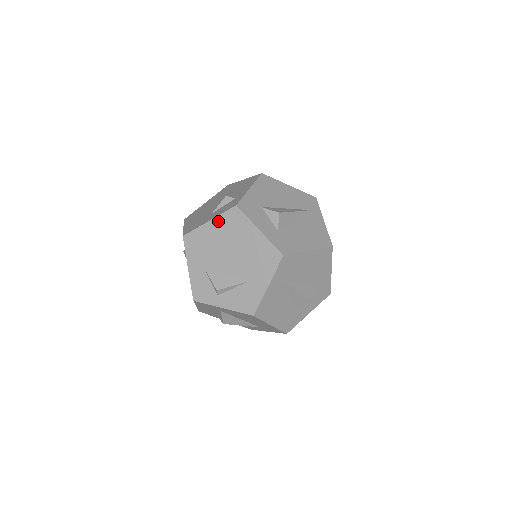
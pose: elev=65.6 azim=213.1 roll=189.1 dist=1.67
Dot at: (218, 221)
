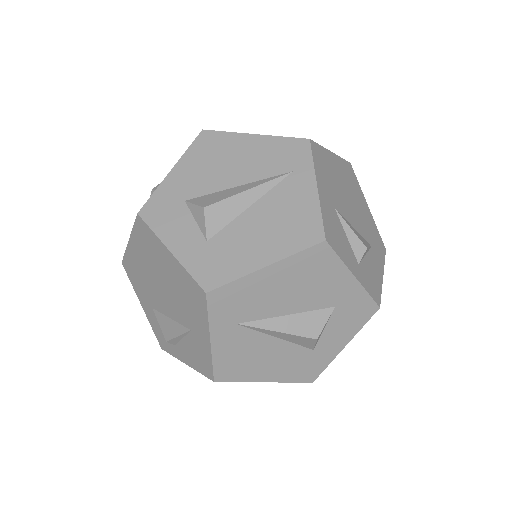
Dot at: (134, 240)
